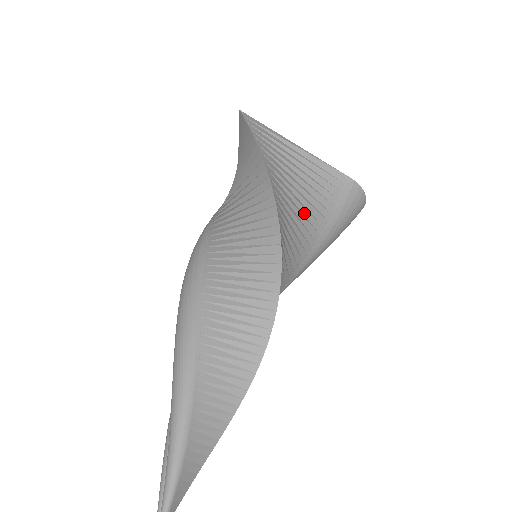
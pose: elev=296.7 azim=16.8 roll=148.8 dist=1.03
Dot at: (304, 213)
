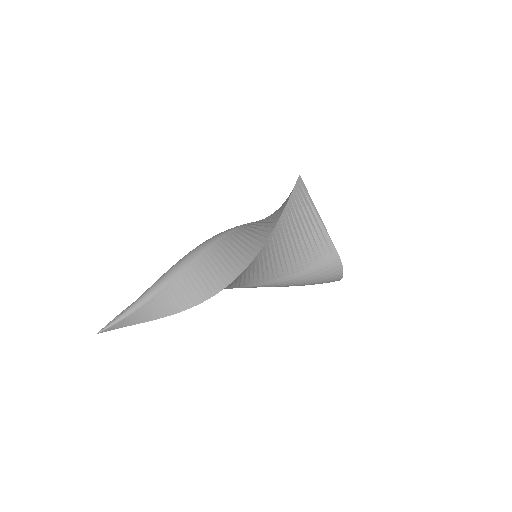
Dot at: (294, 252)
